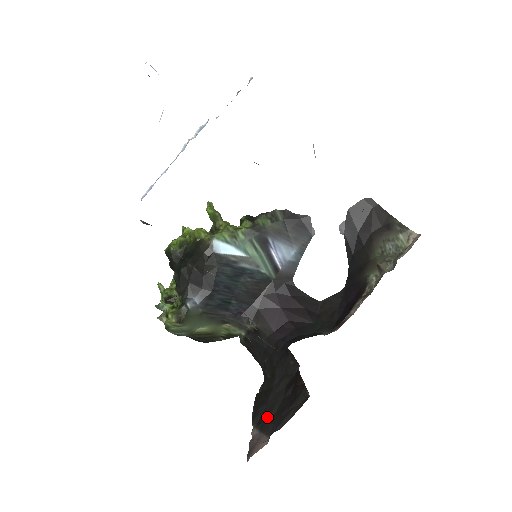
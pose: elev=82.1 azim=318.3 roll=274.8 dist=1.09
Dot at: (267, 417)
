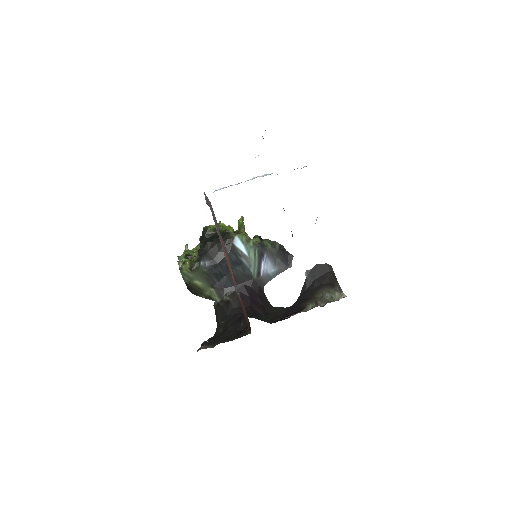
Dot at: (215, 342)
